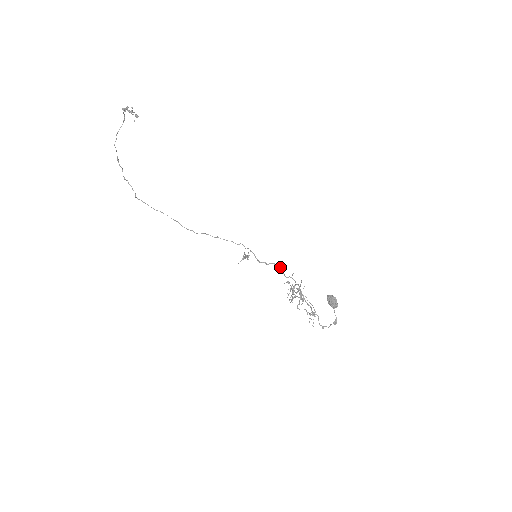
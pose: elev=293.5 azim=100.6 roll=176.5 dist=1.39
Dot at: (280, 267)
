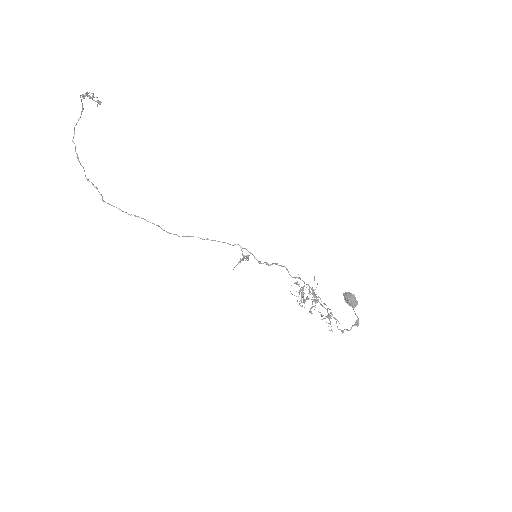
Dot at: occluded
